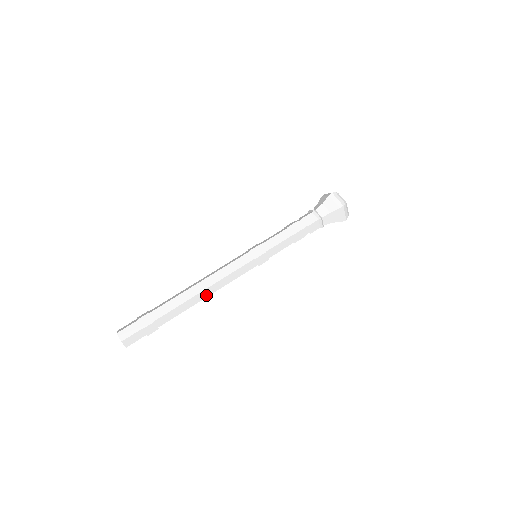
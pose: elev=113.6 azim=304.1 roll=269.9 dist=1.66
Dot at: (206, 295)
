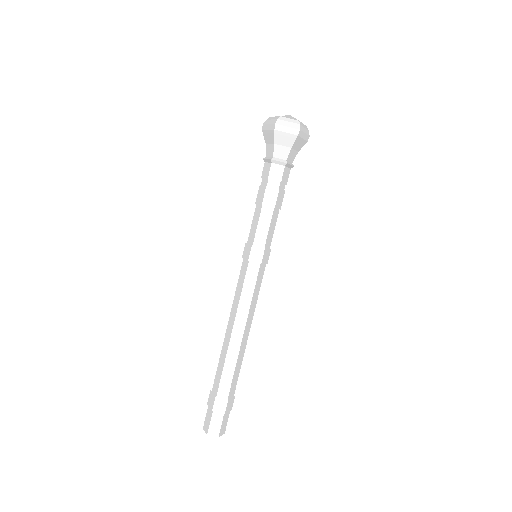
Dot at: occluded
